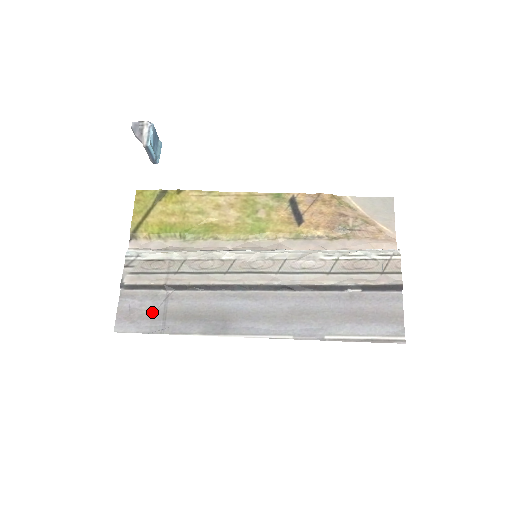
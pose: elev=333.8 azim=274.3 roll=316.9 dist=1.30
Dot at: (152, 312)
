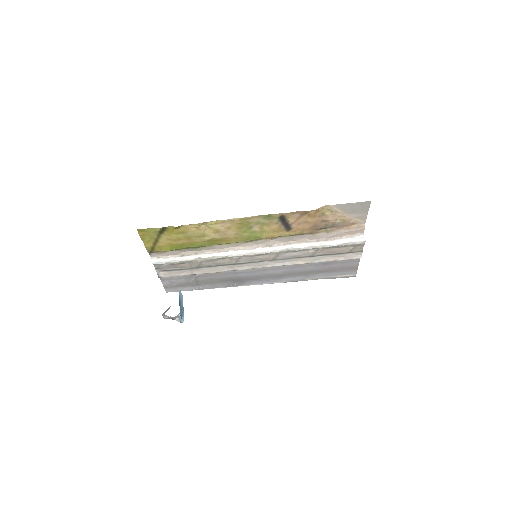
Dot at: (188, 283)
